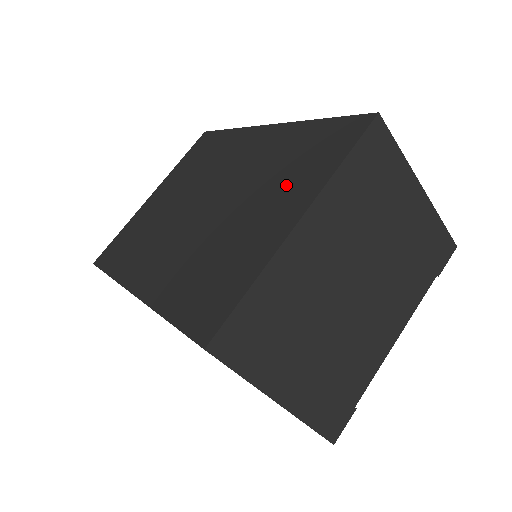
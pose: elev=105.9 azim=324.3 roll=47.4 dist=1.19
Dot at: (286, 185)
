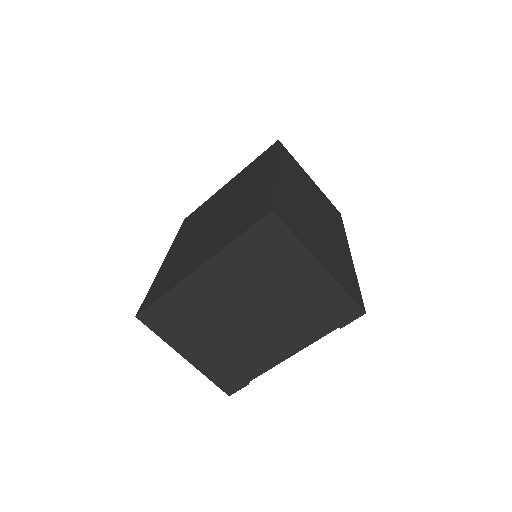
Dot at: (223, 234)
